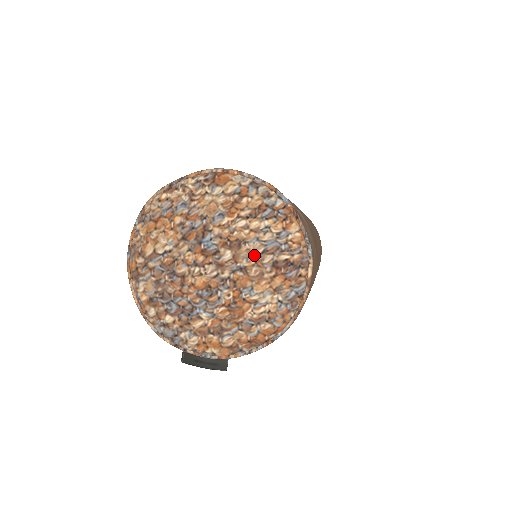
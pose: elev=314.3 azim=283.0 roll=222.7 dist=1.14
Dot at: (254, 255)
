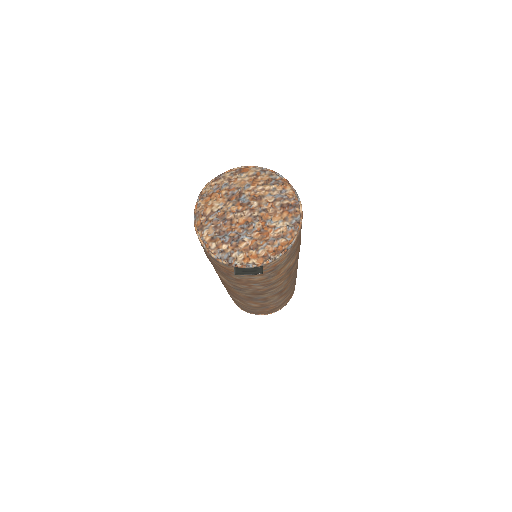
Dot at: (270, 202)
